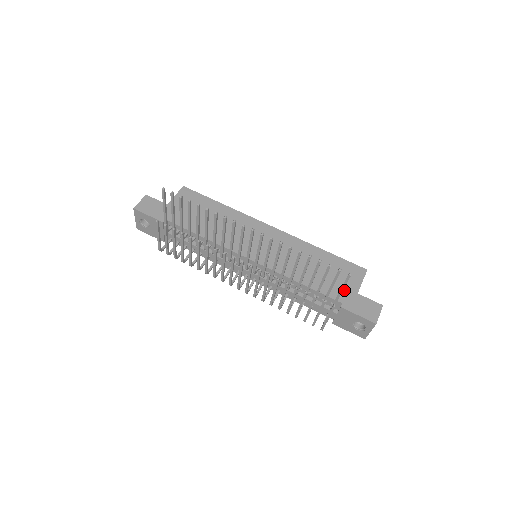
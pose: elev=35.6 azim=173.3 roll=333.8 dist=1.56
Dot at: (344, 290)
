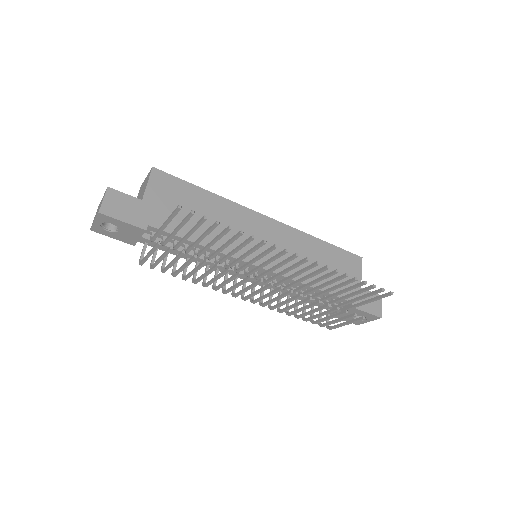
Dot at: occluded
